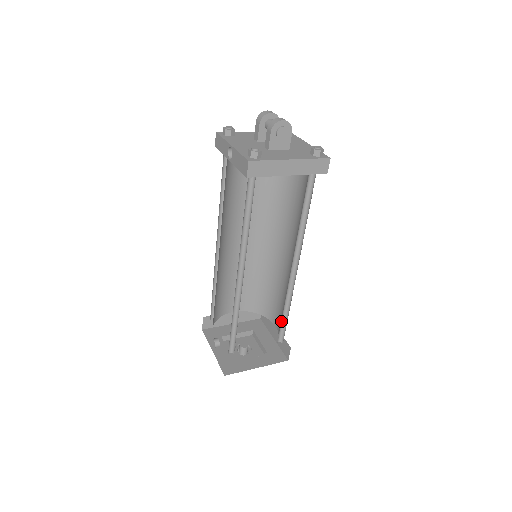
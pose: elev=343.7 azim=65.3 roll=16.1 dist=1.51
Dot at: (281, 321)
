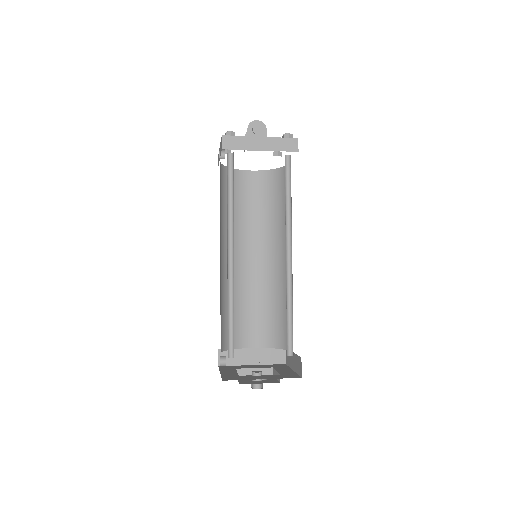
Dot at: (287, 325)
